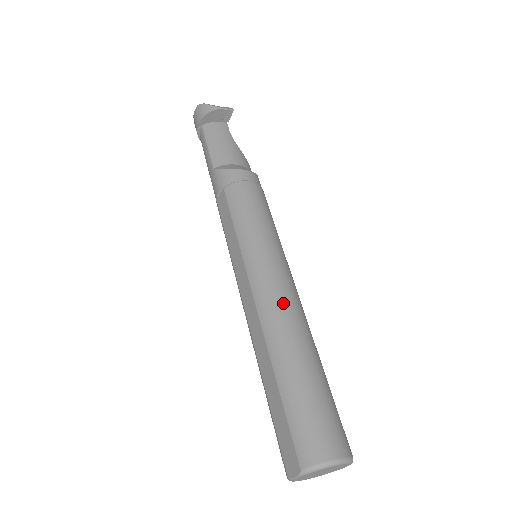
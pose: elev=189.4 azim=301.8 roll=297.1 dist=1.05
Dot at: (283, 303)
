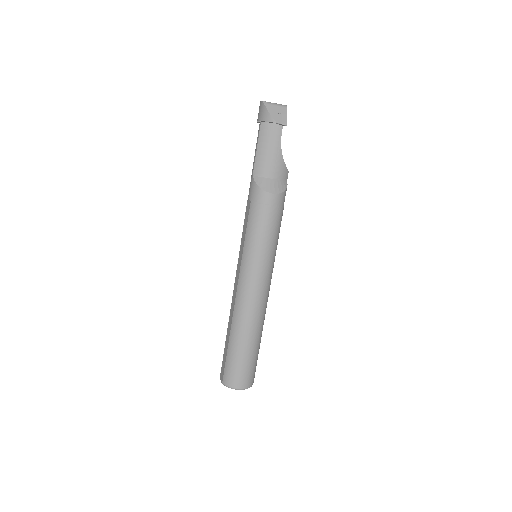
Dot at: (249, 306)
